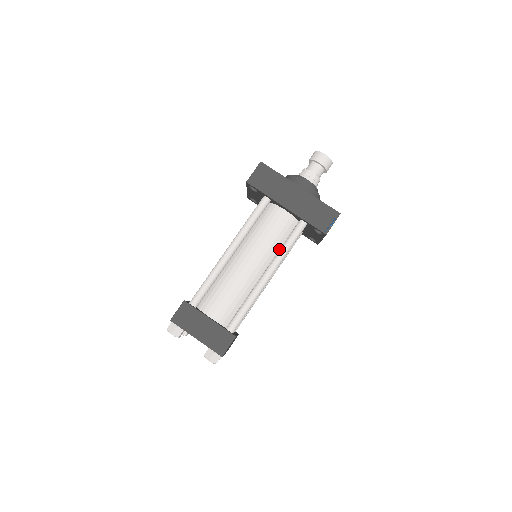
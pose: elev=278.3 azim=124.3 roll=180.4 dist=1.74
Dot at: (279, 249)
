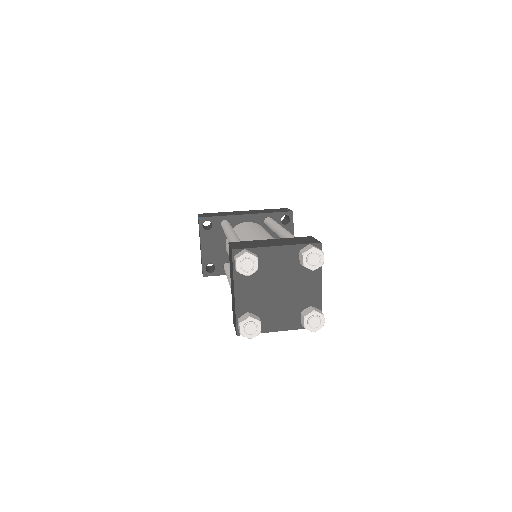
Dot at: occluded
